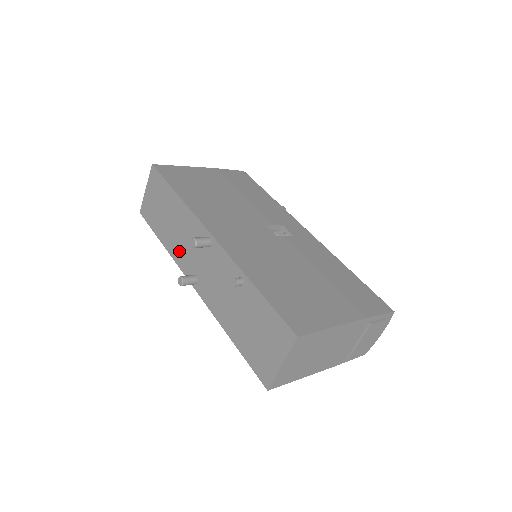
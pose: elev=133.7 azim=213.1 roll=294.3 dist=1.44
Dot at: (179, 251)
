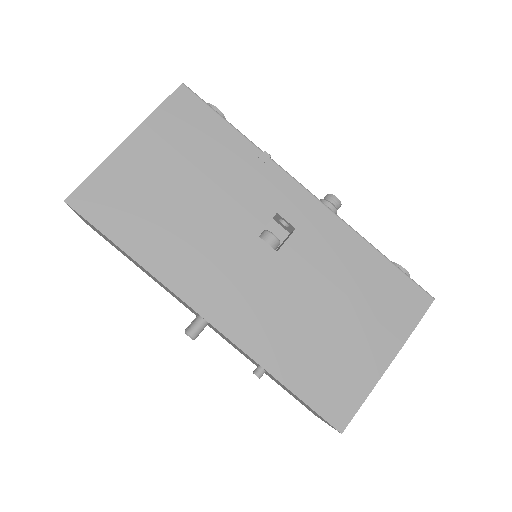
Dot at: occluded
